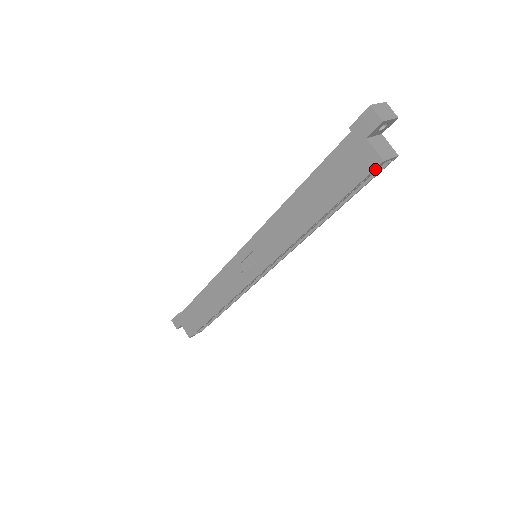
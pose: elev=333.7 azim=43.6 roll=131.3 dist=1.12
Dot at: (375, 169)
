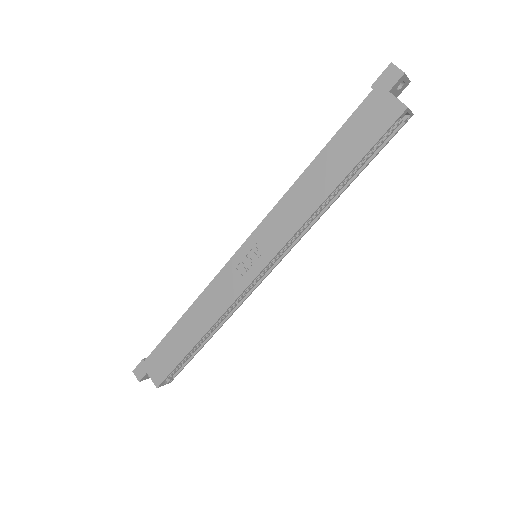
Dot at: (399, 118)
